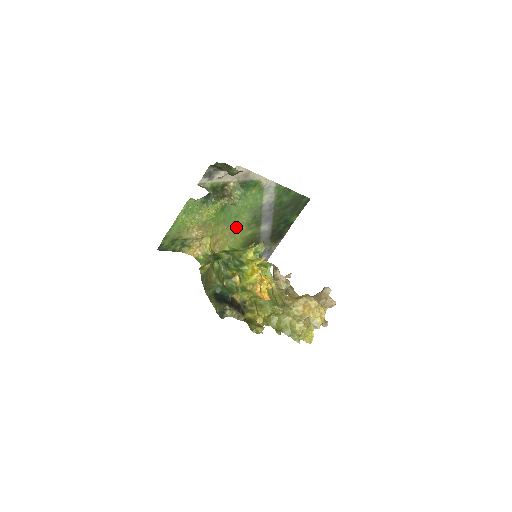
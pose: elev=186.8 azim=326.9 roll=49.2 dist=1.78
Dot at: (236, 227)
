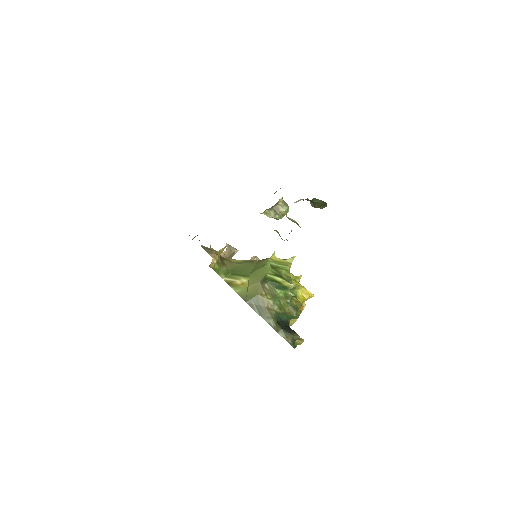
Dot at: occluded
